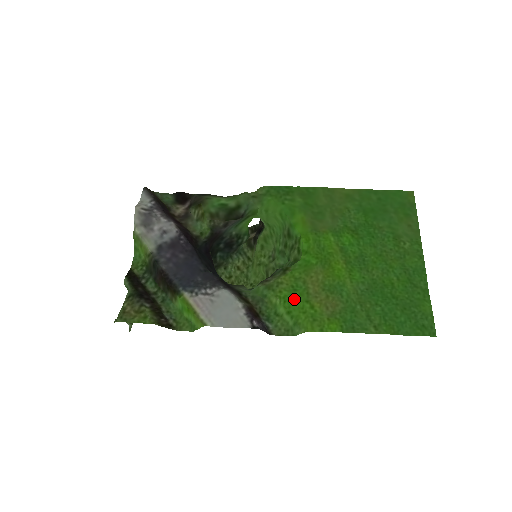
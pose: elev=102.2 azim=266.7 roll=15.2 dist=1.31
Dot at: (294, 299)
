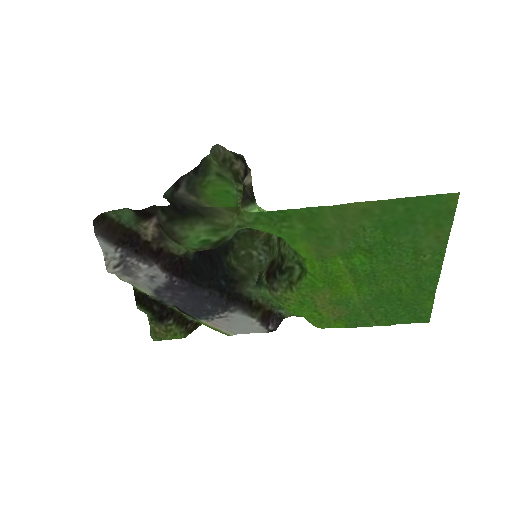
Dot at: (303, 311)
